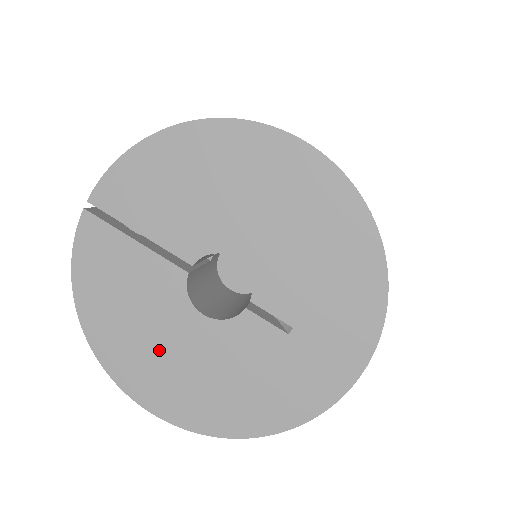
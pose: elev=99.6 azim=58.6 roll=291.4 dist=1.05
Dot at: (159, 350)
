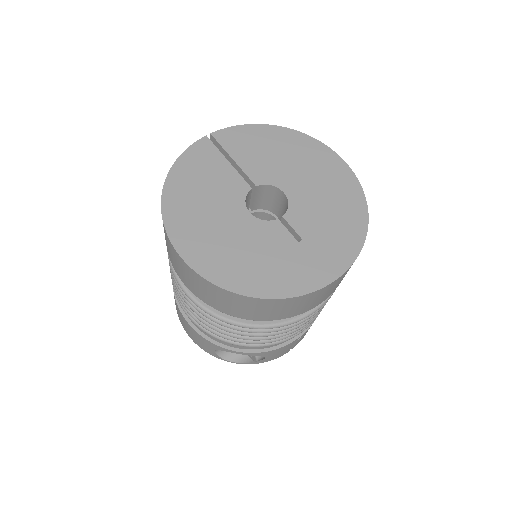
Dot at: (209, 220)
